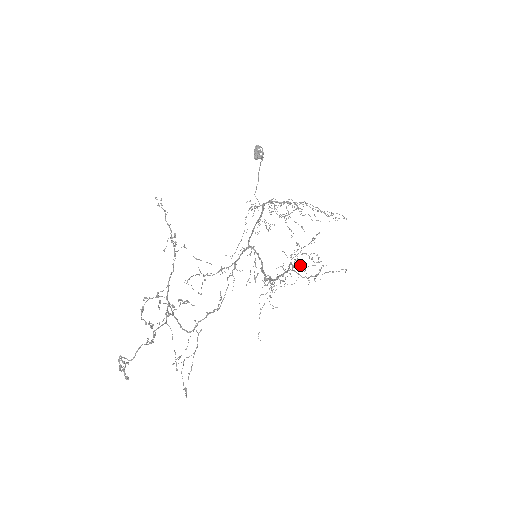
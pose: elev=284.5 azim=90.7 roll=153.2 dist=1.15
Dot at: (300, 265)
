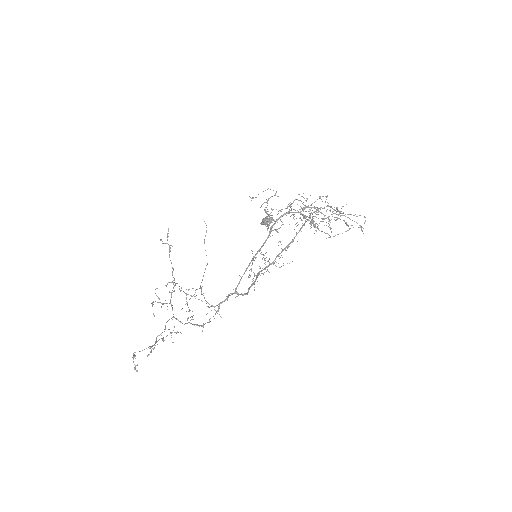
Dot at: occluded
